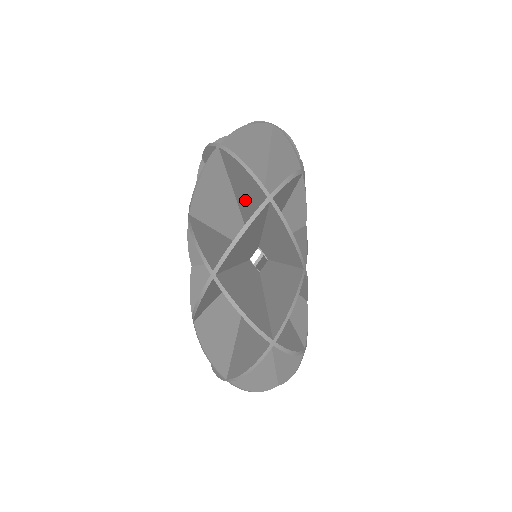
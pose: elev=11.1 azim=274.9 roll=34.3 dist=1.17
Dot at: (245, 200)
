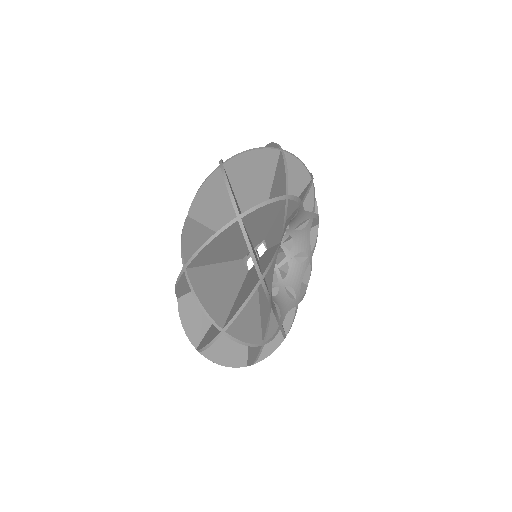
Dot at: (219, 285)
